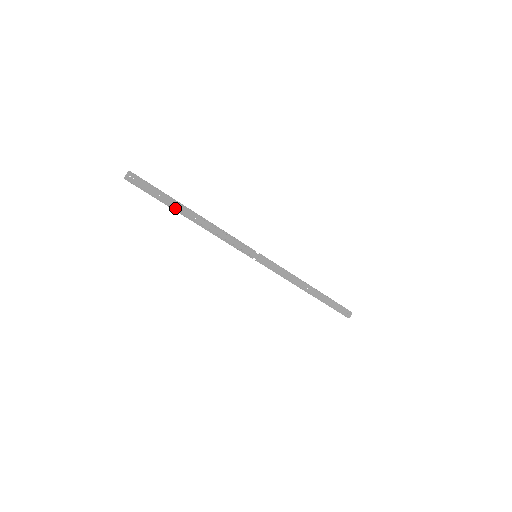
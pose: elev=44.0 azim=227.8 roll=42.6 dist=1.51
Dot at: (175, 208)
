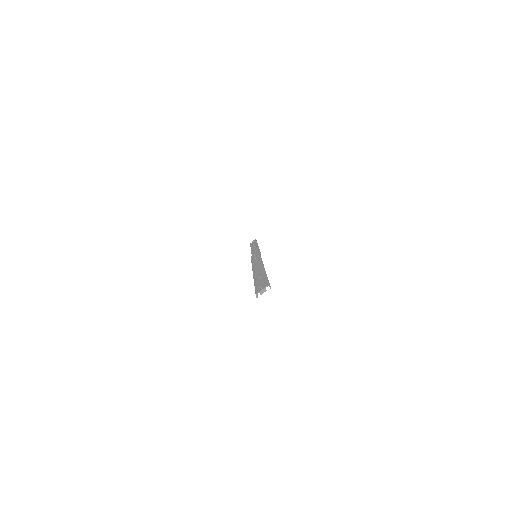
Dot at: (255, 275)
